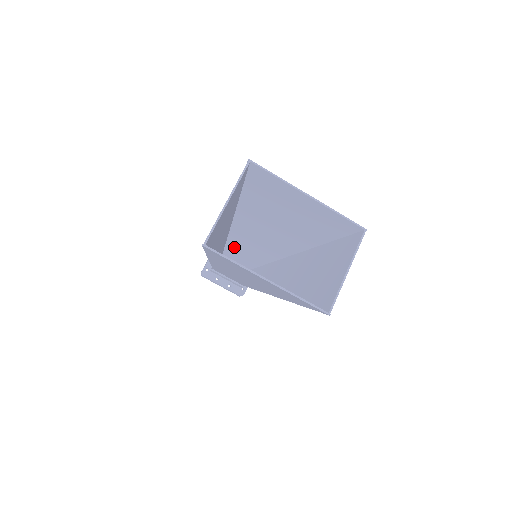
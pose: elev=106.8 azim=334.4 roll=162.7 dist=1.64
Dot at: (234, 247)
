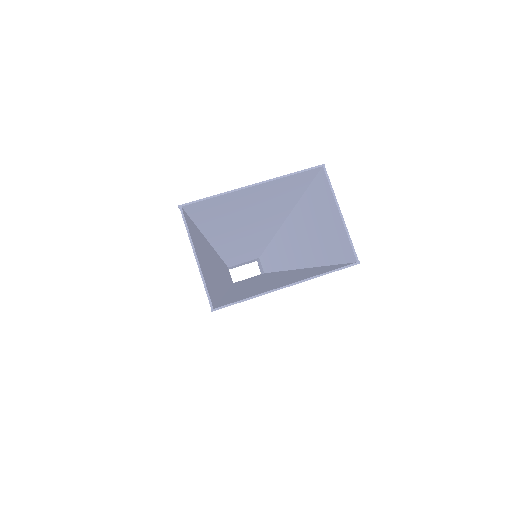
Dot at: (231, 257)
